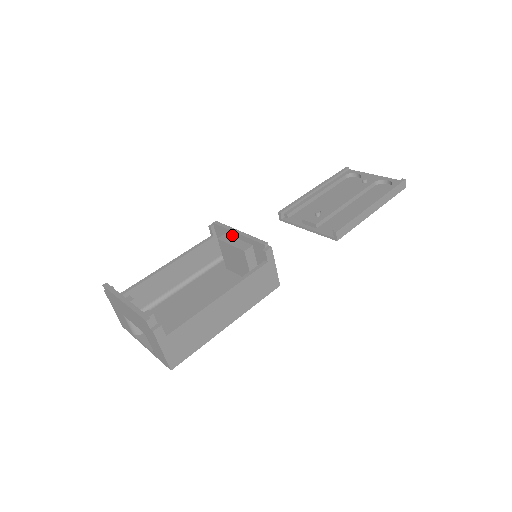
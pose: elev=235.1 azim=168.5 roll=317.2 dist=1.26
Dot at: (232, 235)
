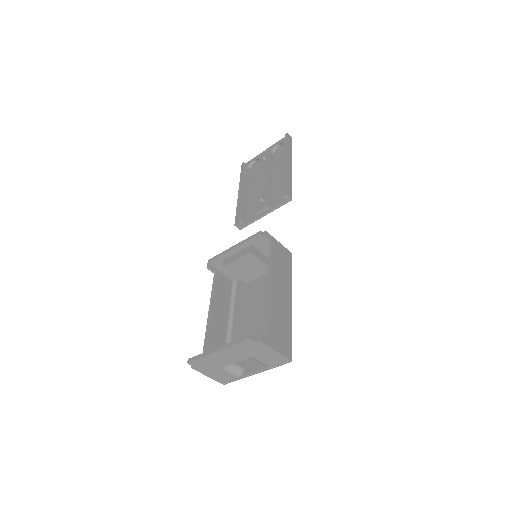
Dot at: (230, 255)
